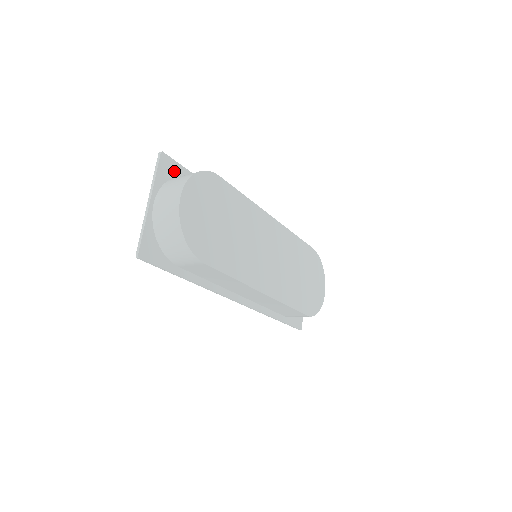
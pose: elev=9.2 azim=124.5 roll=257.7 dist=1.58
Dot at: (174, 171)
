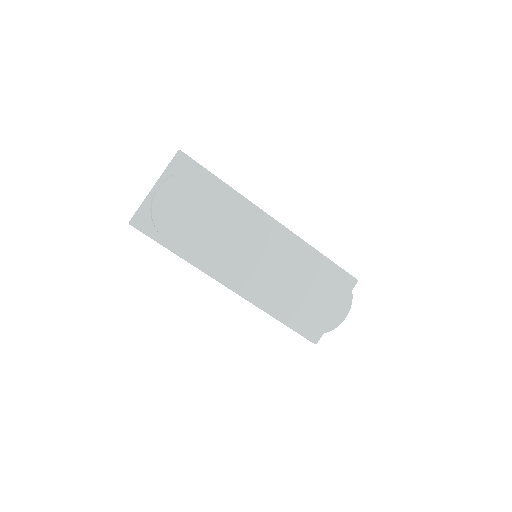
Dot at: (188, 167)
